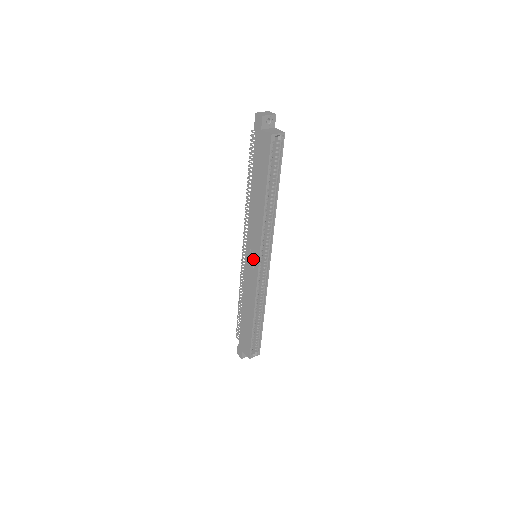
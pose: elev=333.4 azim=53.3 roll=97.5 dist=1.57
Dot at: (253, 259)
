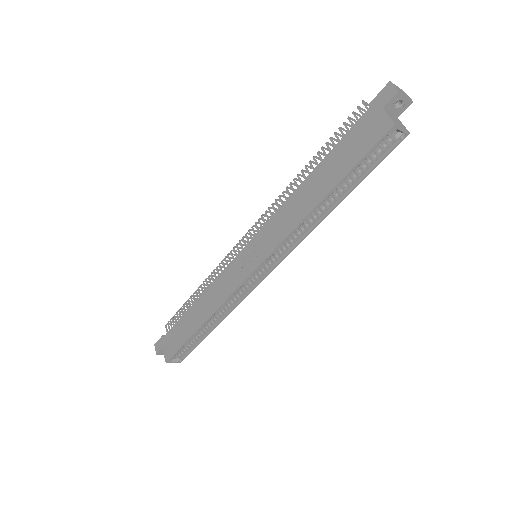
Dot at: (251, 258)
